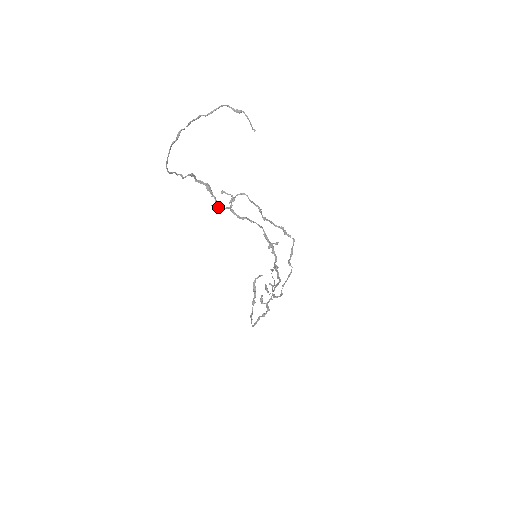
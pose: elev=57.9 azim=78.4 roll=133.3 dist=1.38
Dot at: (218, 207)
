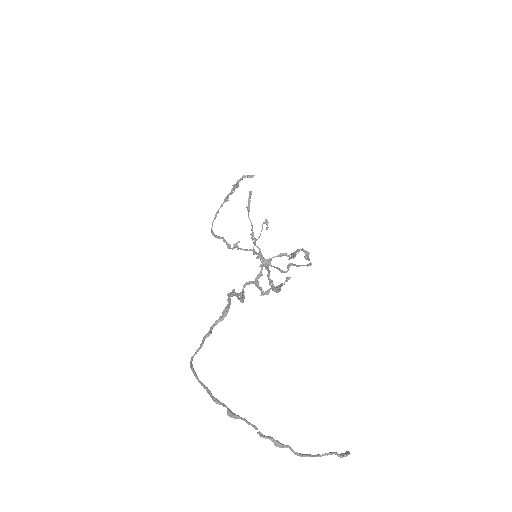
Dot at: (240, 301)
